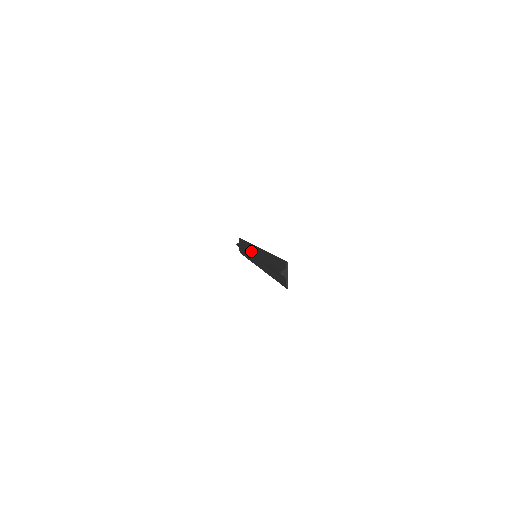
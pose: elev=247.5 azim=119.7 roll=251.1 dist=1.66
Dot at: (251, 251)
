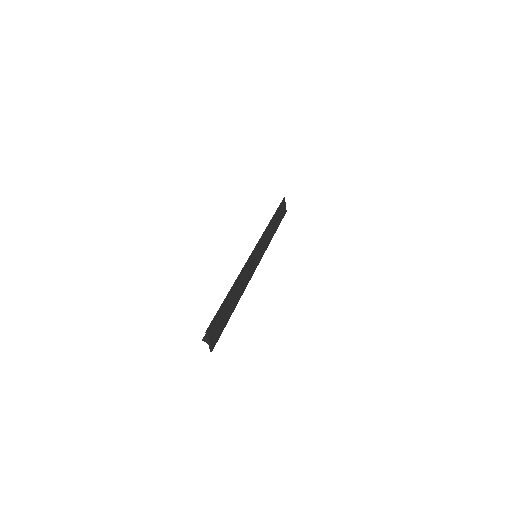
Dot at: occluded
